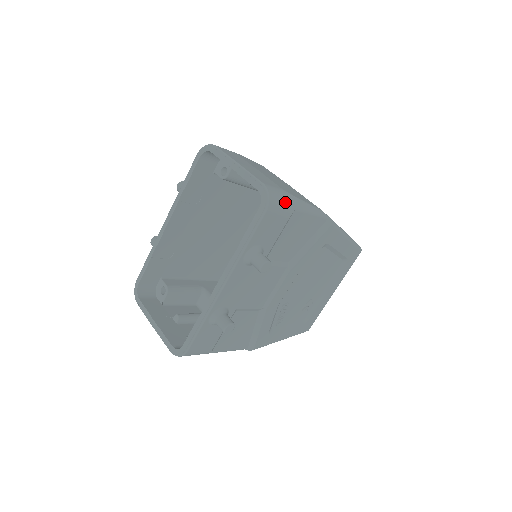
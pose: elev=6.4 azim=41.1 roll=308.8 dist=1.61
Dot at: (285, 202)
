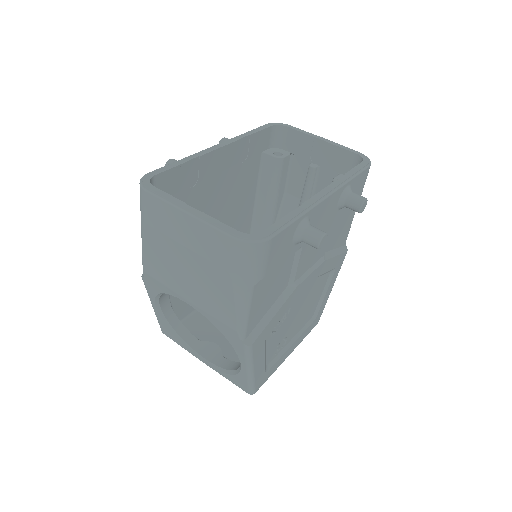
Dot at: occluded
